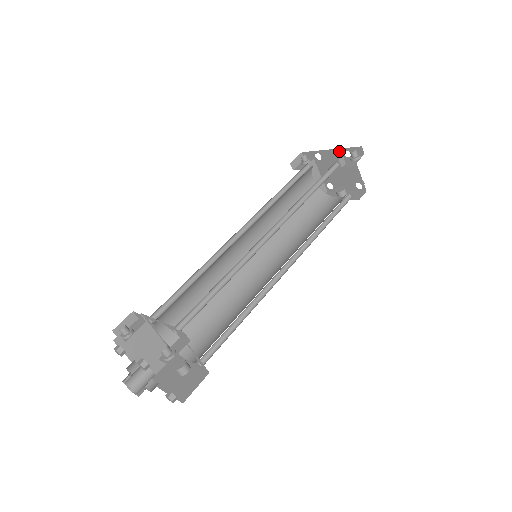
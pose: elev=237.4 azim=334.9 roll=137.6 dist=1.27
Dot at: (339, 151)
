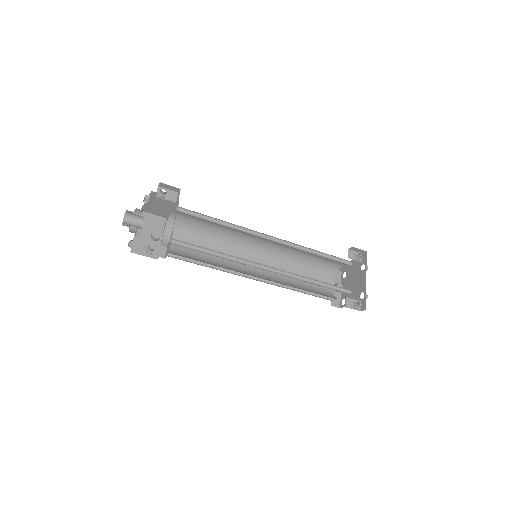
Dot at: (365, 288)
